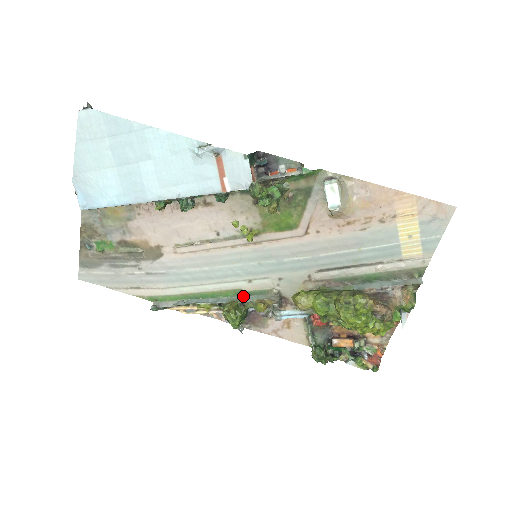
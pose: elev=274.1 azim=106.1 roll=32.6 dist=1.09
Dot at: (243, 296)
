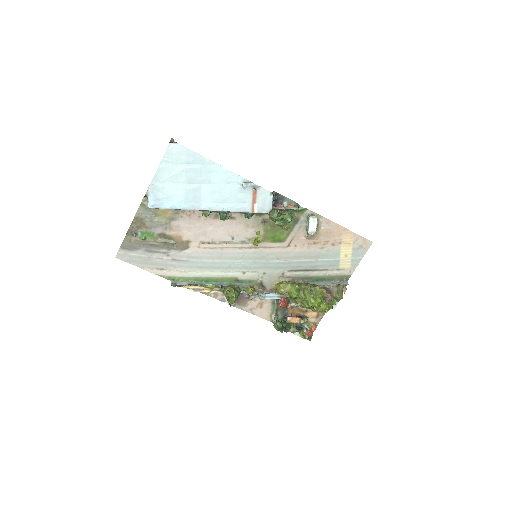
Dot at: (237, 283)
